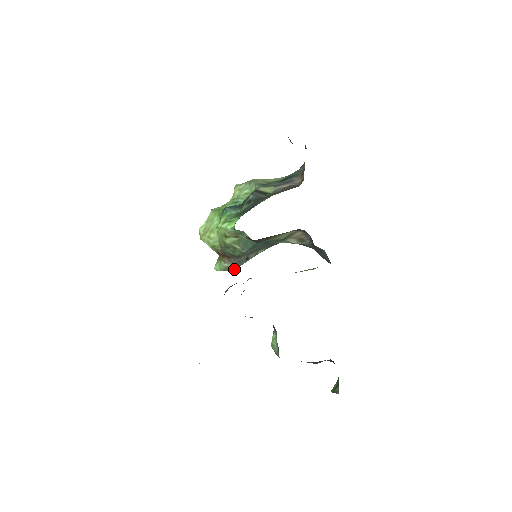
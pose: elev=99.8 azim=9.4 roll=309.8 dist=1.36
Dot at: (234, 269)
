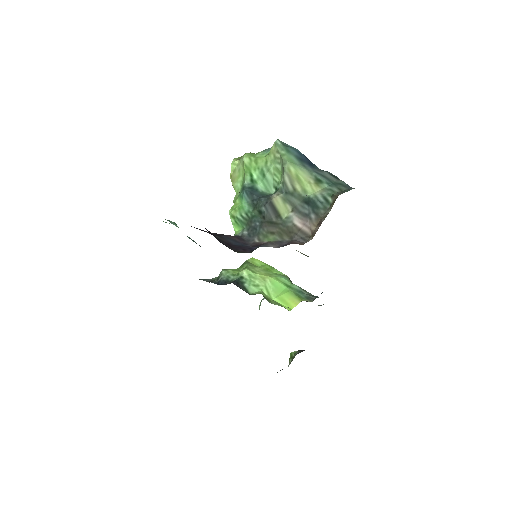
Dot at: occluded
